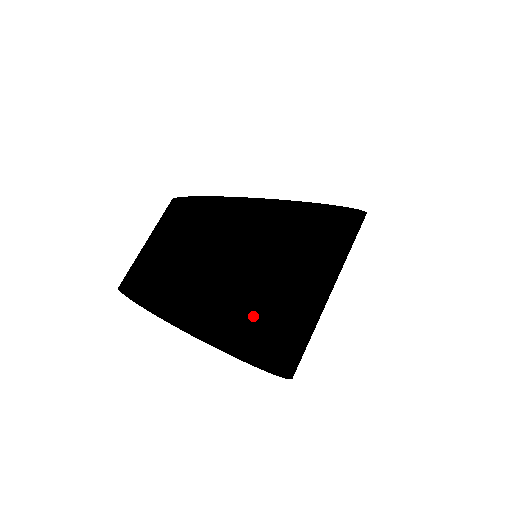
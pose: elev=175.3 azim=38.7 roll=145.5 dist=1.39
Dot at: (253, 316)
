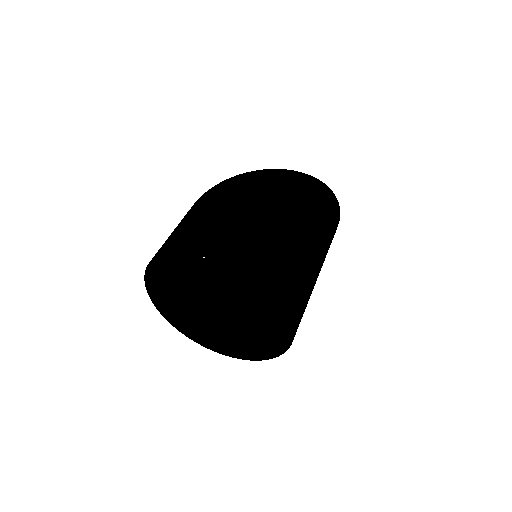
Dot at: (190, 235)
